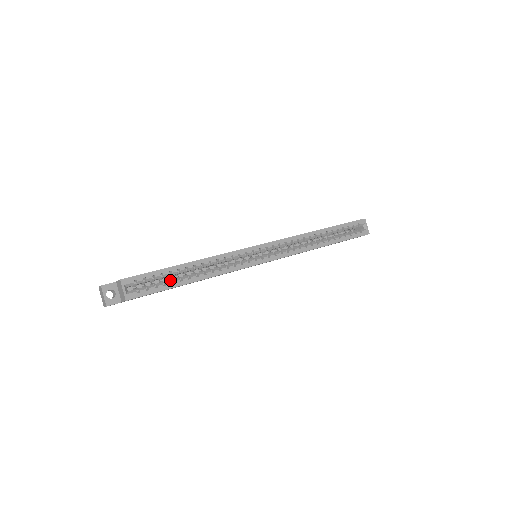
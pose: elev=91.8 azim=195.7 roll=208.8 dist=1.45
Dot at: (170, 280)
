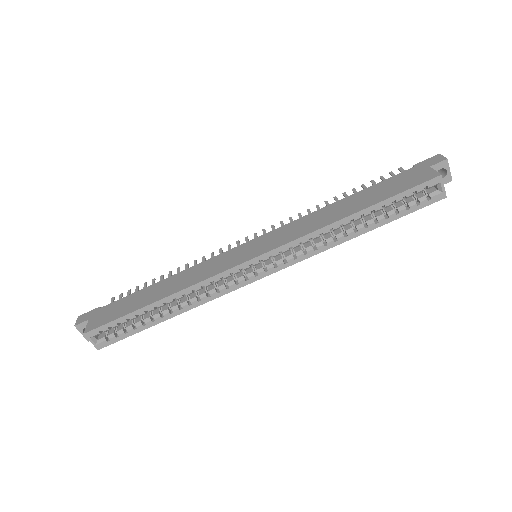
Dot at: (140, 321)
